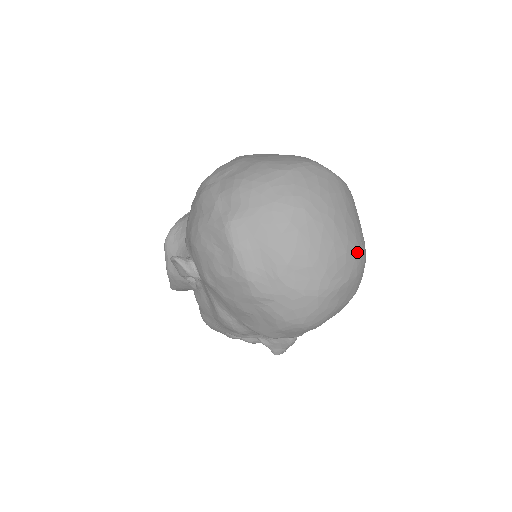
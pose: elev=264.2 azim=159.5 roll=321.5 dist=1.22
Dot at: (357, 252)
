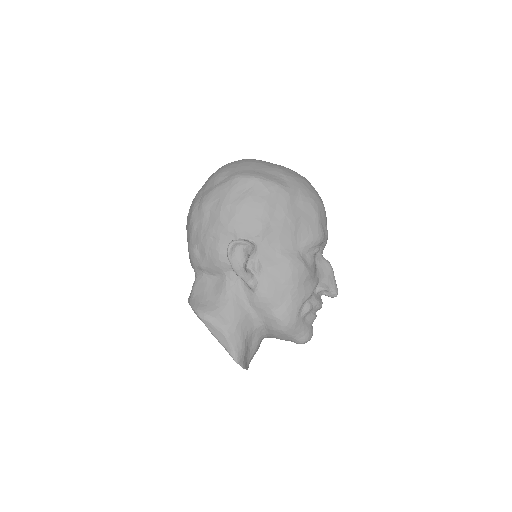
Dot at: occluded
